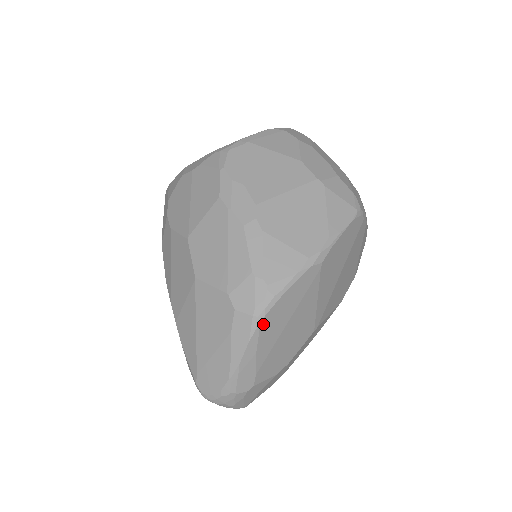
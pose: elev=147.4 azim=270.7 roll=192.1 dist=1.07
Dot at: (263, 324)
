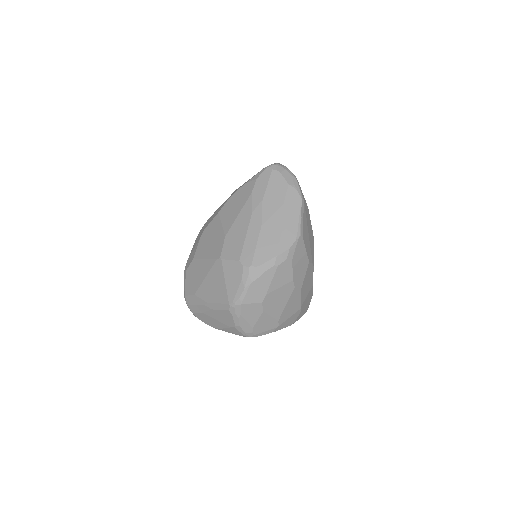
Dot at: occluded
